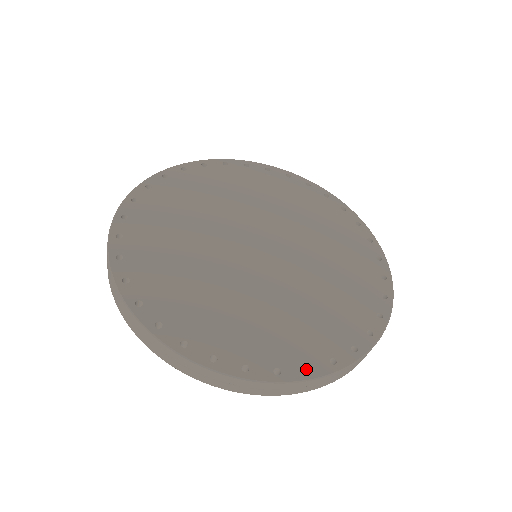
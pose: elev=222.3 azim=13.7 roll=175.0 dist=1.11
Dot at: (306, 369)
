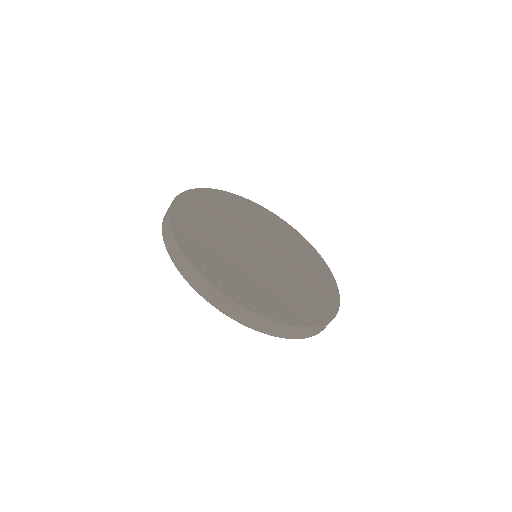
Dot at: occluded
